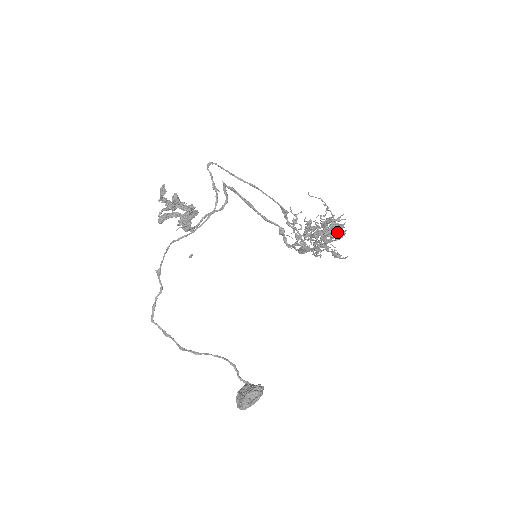
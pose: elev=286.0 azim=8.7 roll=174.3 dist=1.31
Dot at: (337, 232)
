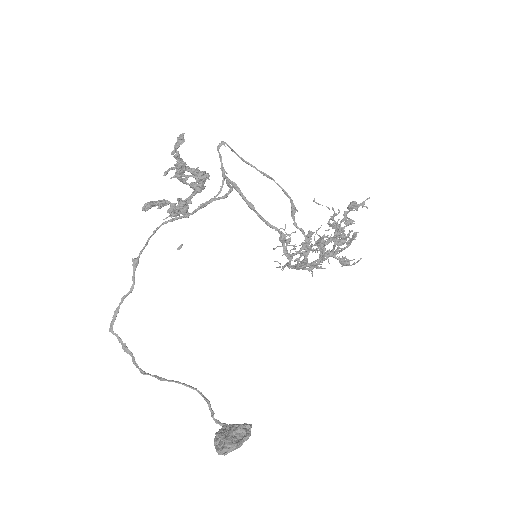
Dot at: (346, 237)
